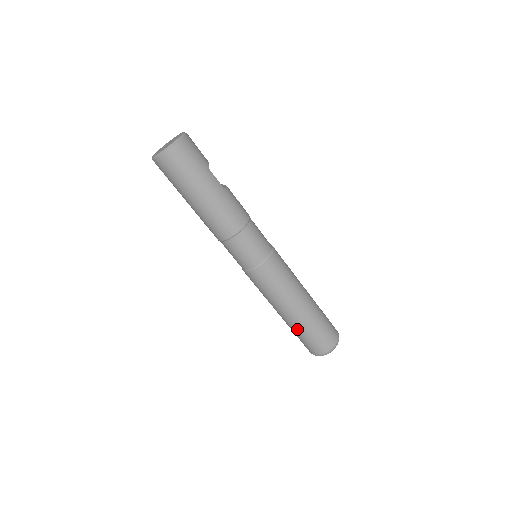
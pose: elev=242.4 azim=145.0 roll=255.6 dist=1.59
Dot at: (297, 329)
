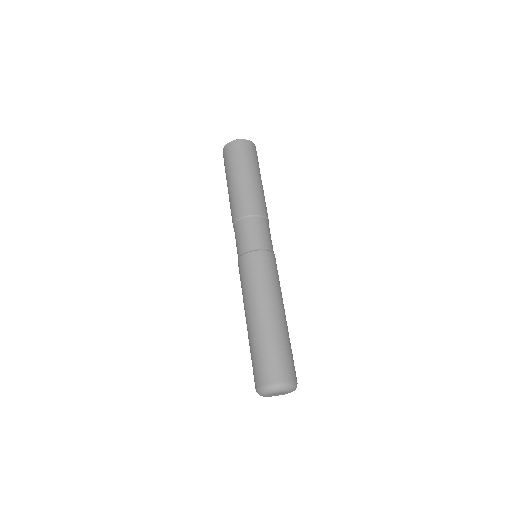
Dot at: (262, 337)
